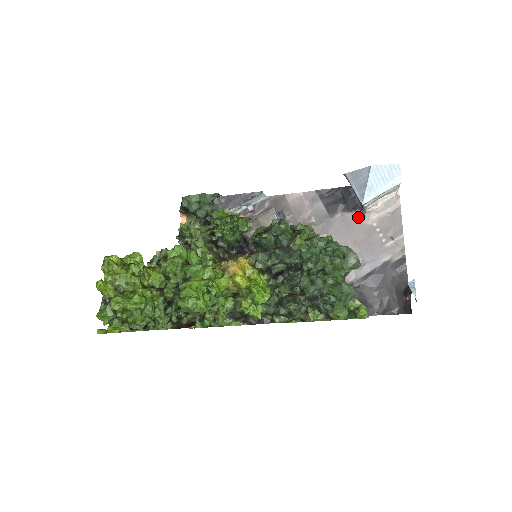
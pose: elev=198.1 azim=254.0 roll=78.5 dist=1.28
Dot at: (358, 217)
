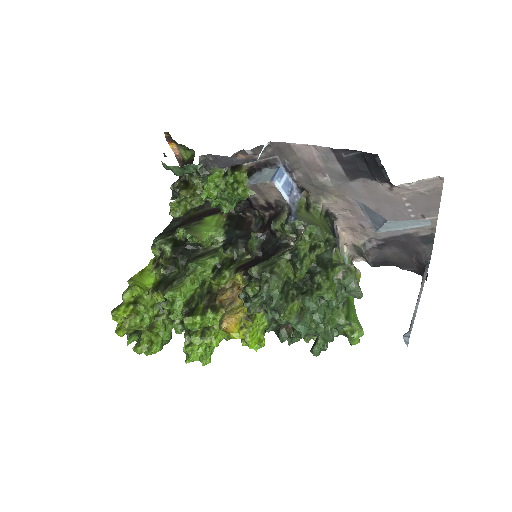
Dot at: (384, 187)
